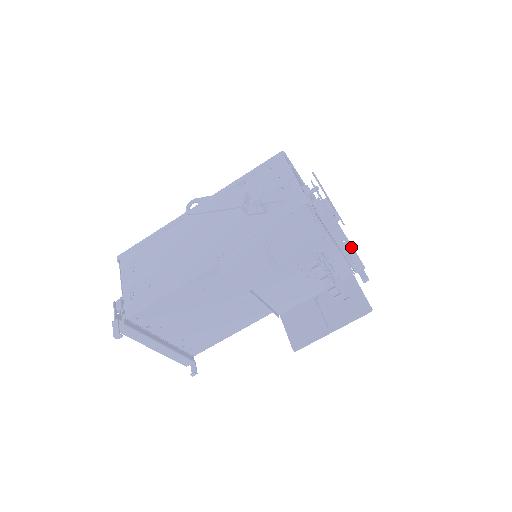
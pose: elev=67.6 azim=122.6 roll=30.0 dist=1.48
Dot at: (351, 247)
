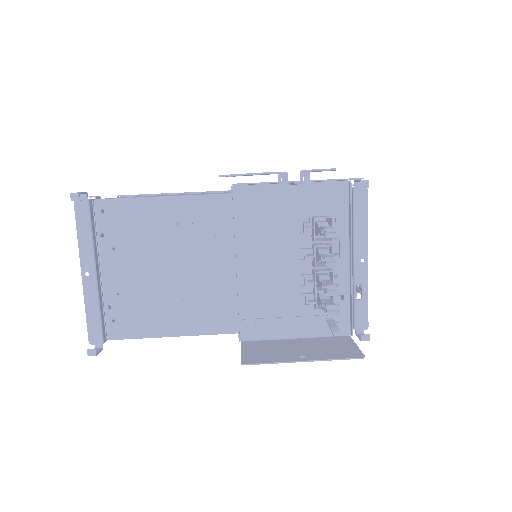
Dot at: (366, 277)
